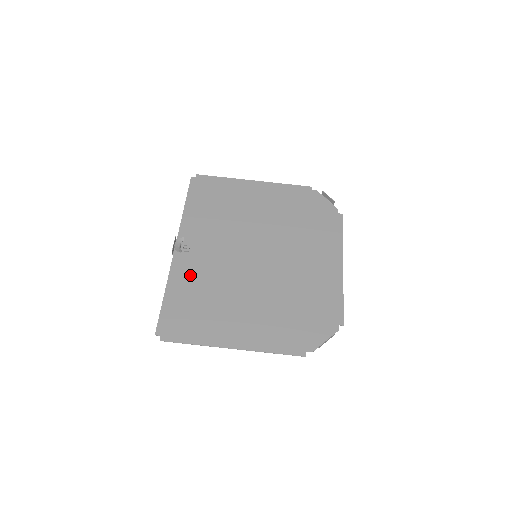
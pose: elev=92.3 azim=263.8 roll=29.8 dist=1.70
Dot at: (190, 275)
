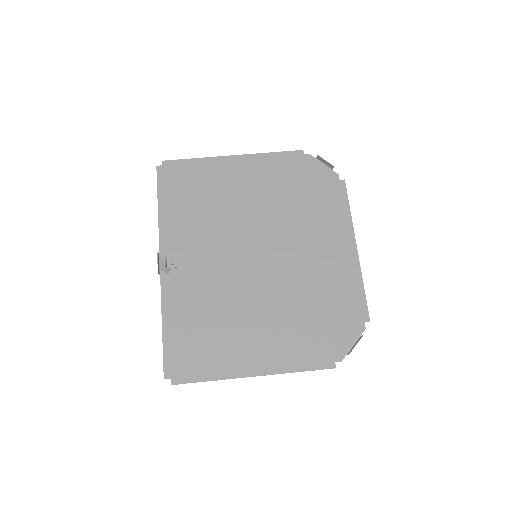
Dot at: (186, 297)
